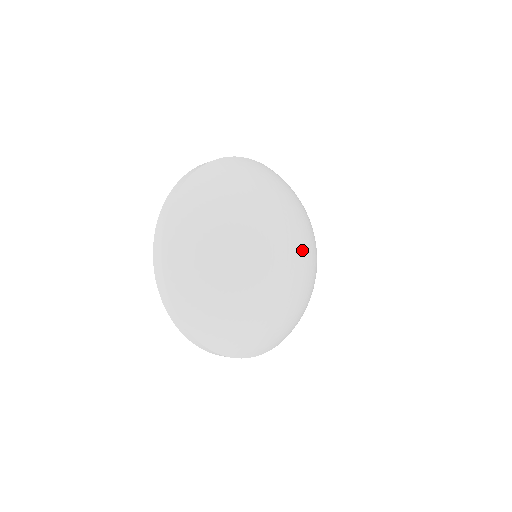
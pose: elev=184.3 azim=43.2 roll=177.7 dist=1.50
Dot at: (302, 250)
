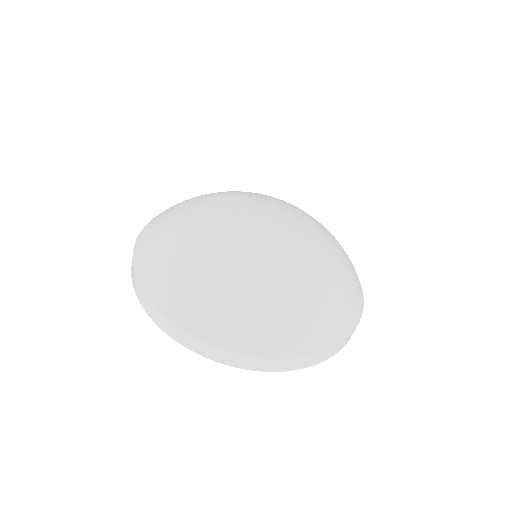
Dot at: (298, 226)
